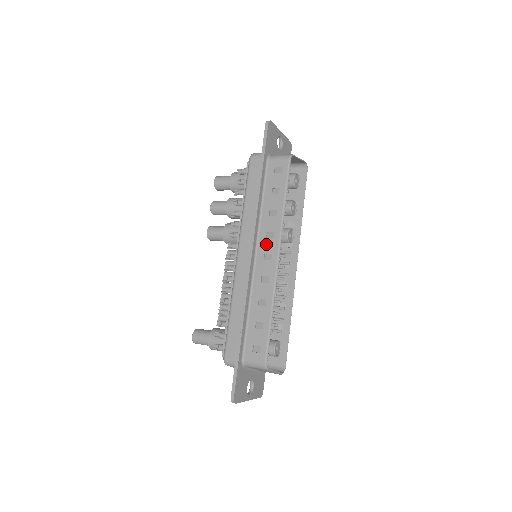
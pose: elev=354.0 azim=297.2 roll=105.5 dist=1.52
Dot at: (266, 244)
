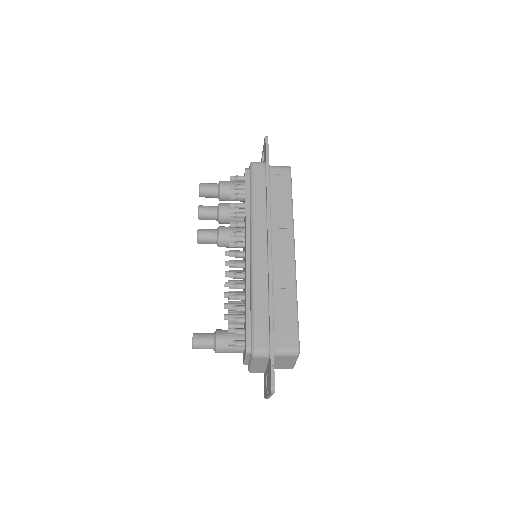
Dot at: (280, 239)
